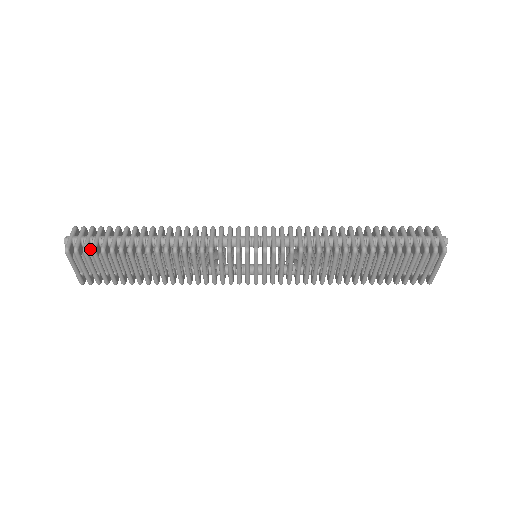
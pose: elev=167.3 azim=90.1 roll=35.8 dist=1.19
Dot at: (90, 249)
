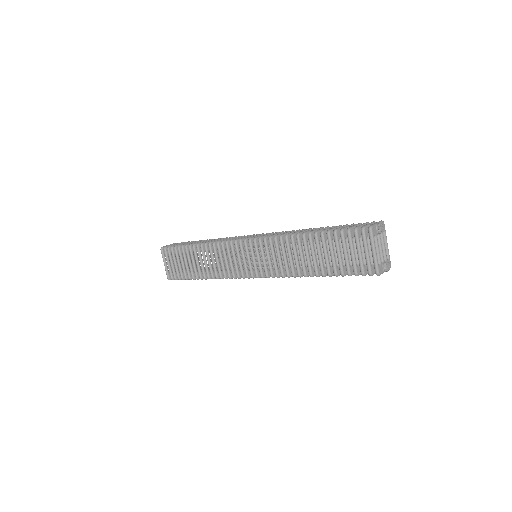
Dot at: occluded
